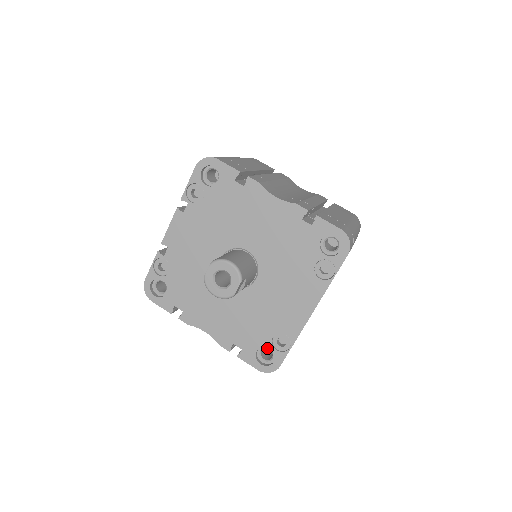
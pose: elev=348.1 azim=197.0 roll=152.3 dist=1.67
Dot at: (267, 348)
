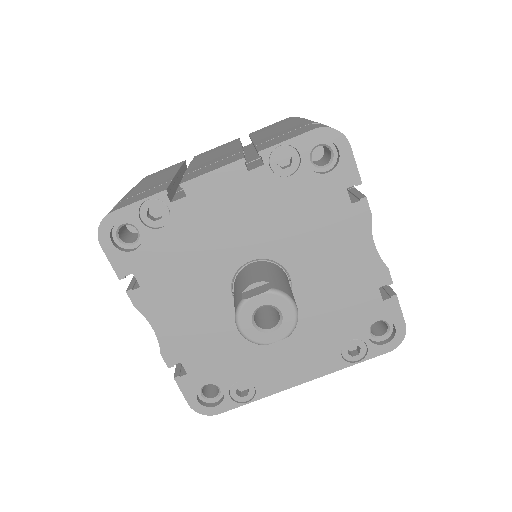
Dot at: occluded
